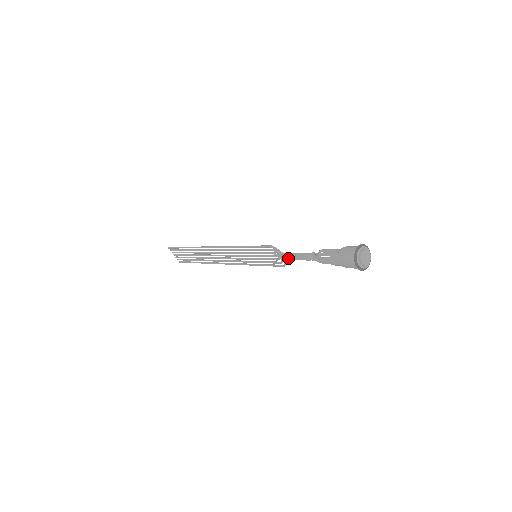
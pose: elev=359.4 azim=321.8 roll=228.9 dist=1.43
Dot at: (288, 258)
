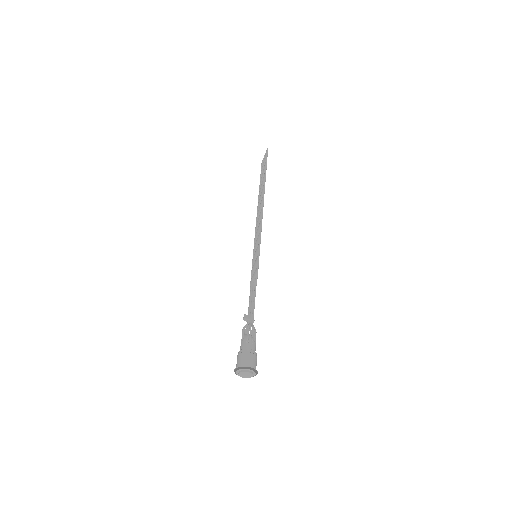
Dot at: (250, 294)
